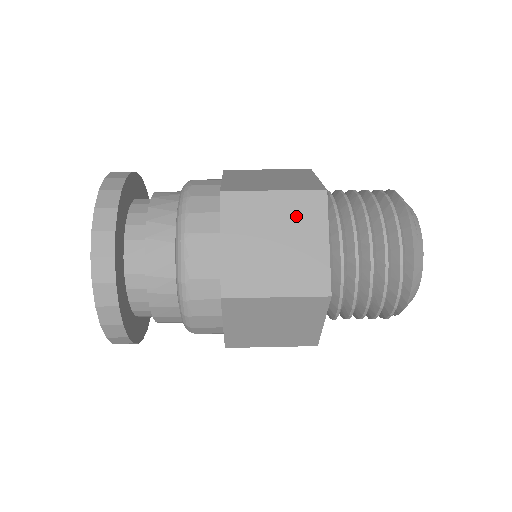
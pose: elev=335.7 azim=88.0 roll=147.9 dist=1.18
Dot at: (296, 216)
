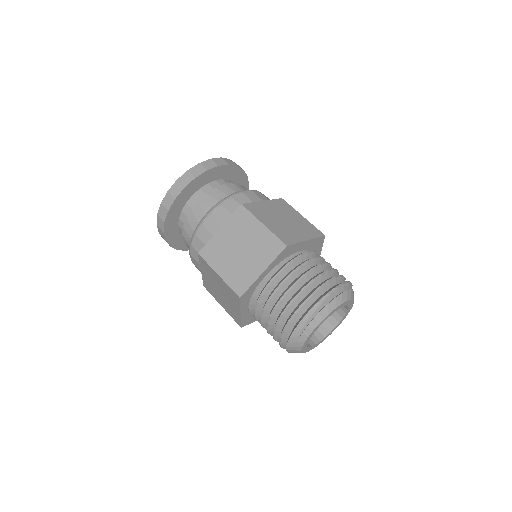
Dot at: (227, 292)
